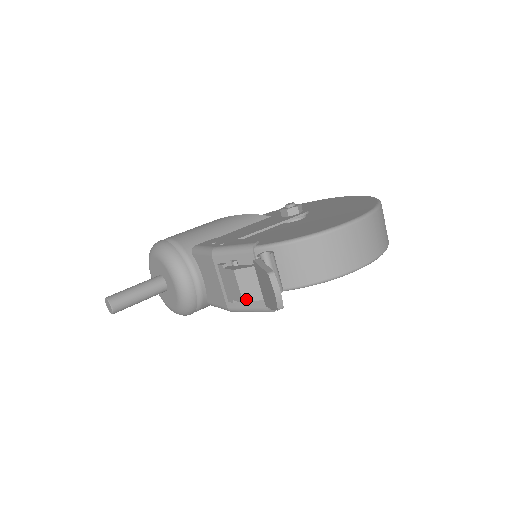
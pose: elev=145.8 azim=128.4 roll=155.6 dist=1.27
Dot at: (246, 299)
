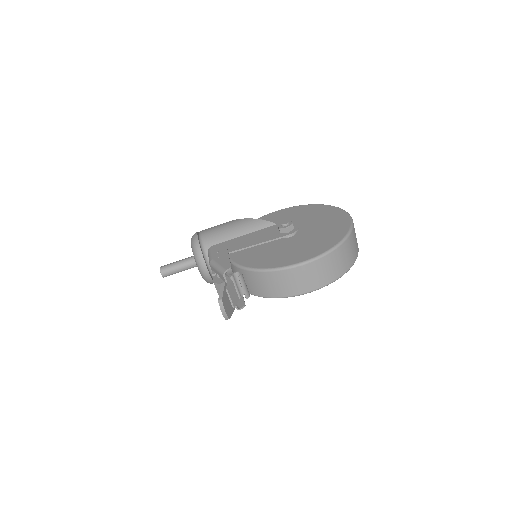
Dot at: occluded
